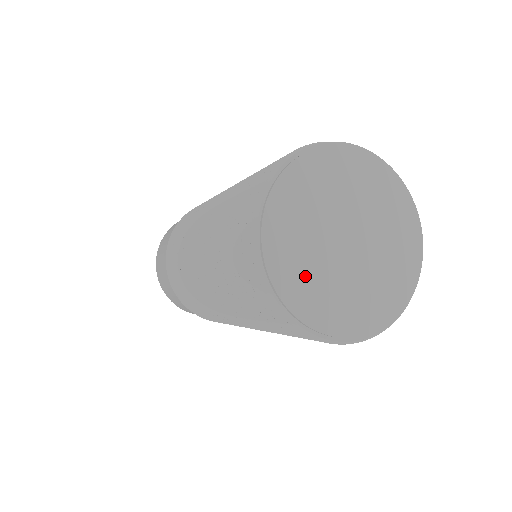
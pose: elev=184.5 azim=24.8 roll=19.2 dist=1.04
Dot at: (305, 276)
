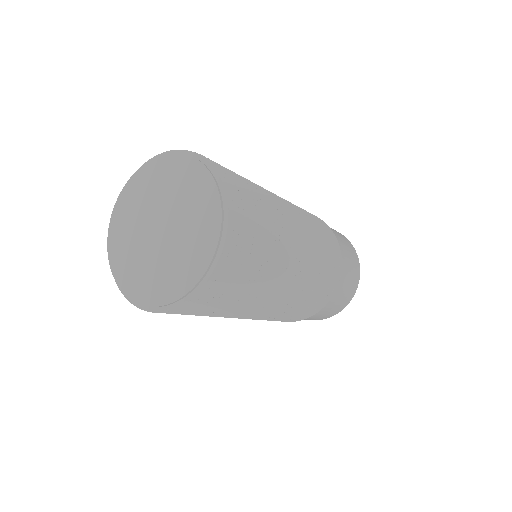
Dot at: (129, 259)
